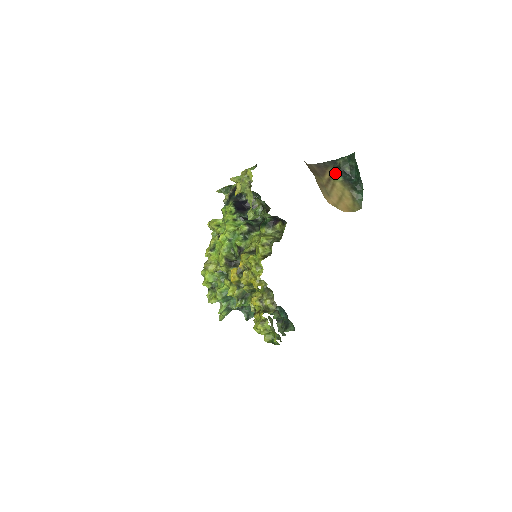
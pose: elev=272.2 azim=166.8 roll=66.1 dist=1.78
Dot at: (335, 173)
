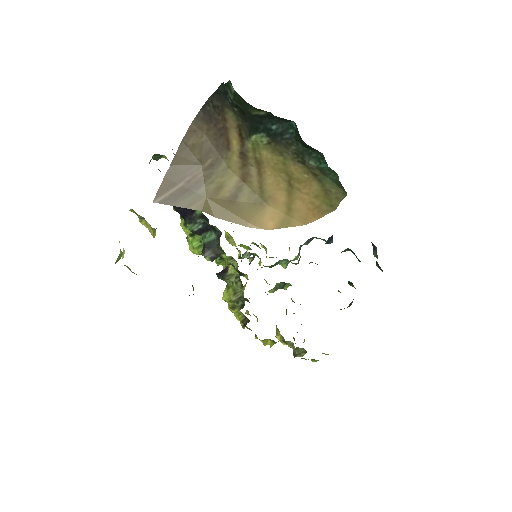
Dot at: (244, 127)
